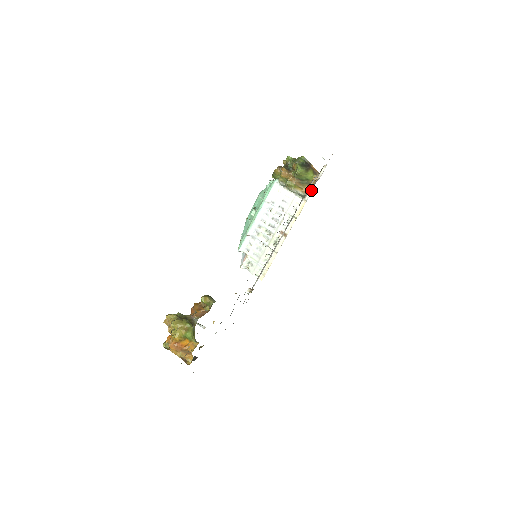
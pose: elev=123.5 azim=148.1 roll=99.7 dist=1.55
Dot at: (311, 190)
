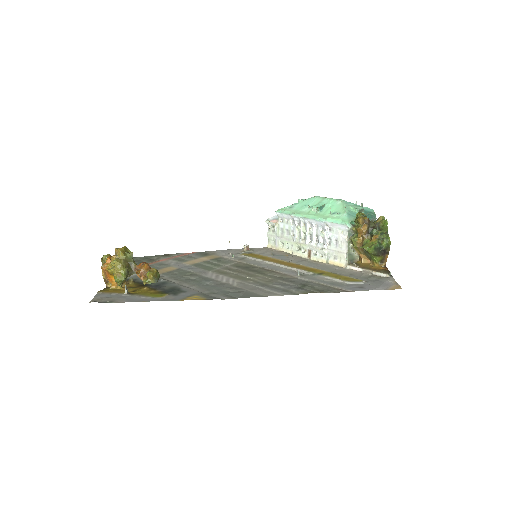
Dot at: (358, 269)
